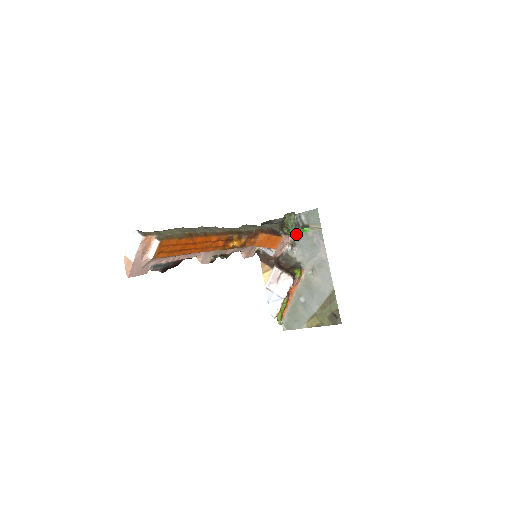
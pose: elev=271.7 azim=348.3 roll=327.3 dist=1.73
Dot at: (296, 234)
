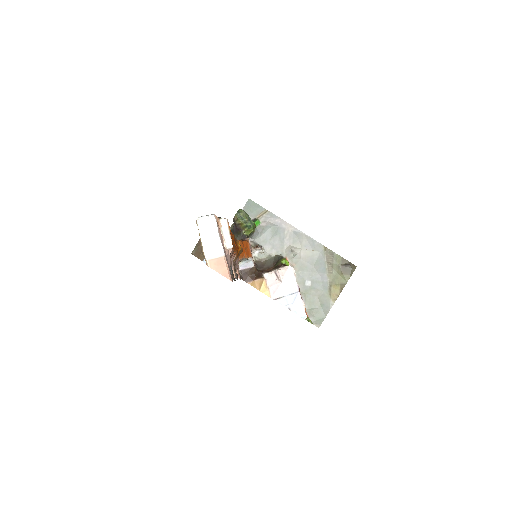
Dot at: (254, 231)
